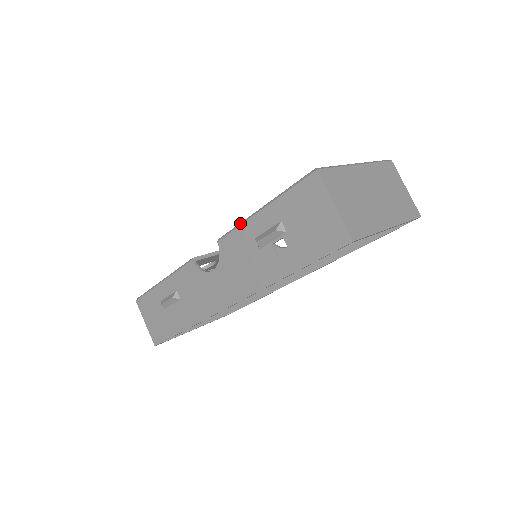
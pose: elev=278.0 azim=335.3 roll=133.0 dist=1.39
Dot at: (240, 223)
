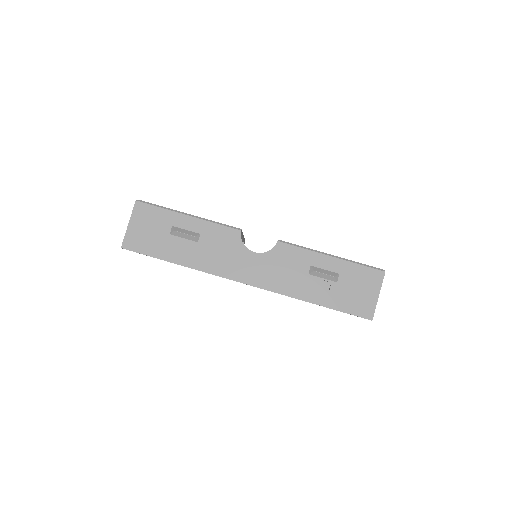
Dot at: (307, 248)
